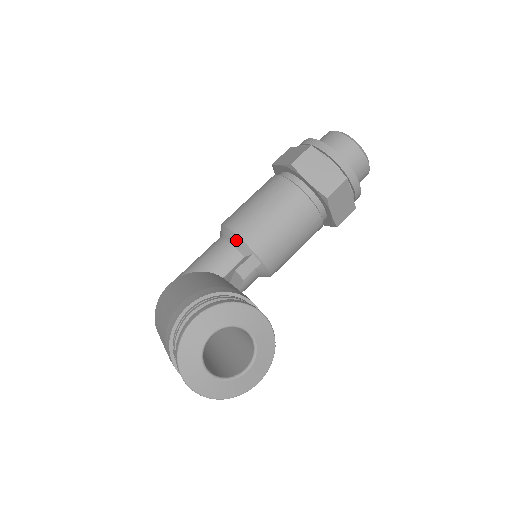
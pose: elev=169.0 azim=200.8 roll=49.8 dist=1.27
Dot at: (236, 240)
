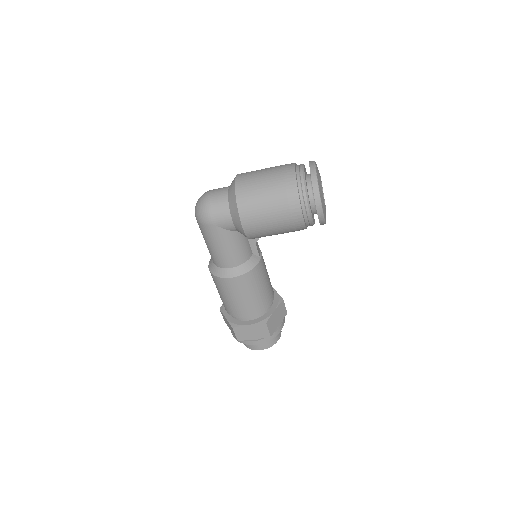
Dot at: occluded
